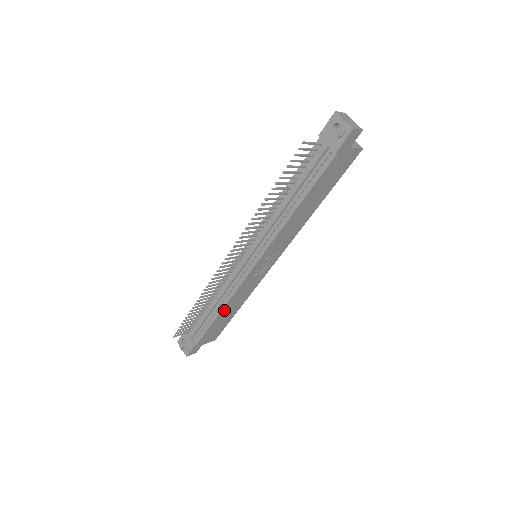
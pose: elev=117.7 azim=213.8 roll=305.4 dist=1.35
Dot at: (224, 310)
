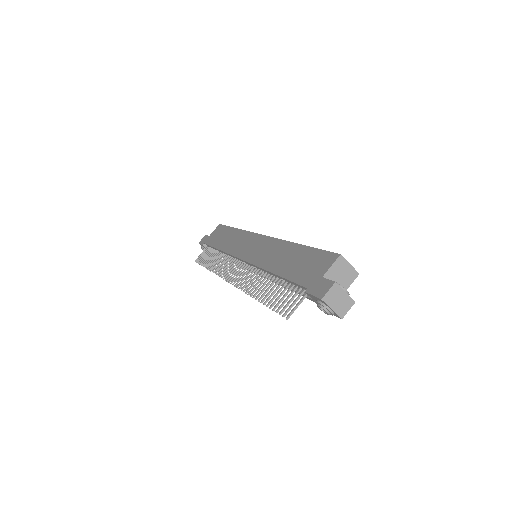
Dot at: occluded
